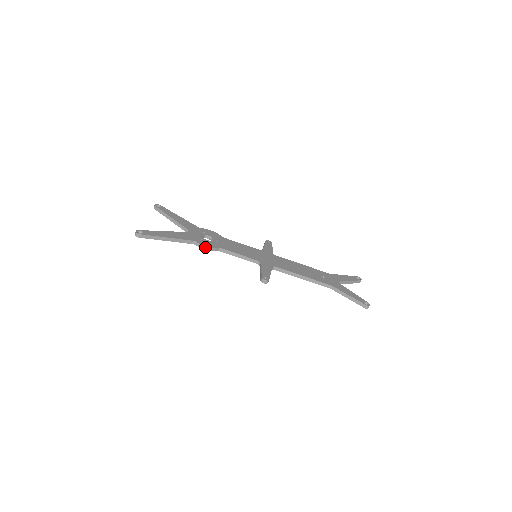
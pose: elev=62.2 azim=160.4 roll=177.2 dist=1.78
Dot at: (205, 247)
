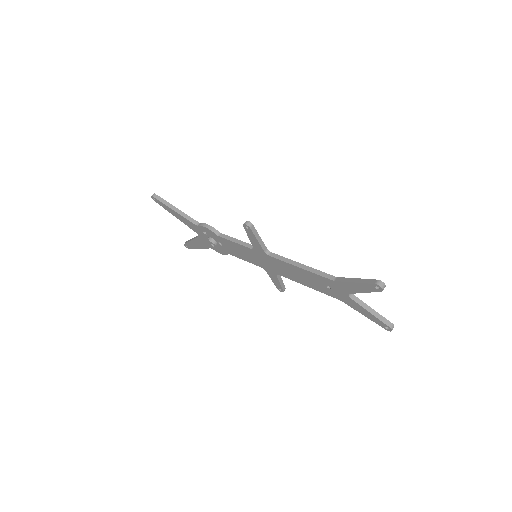
Dot at: (206, 225)
